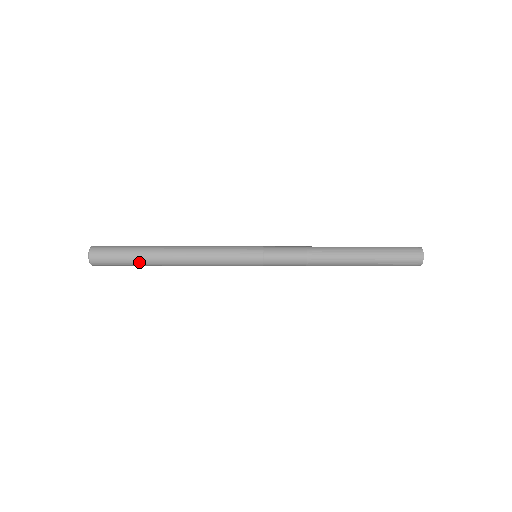
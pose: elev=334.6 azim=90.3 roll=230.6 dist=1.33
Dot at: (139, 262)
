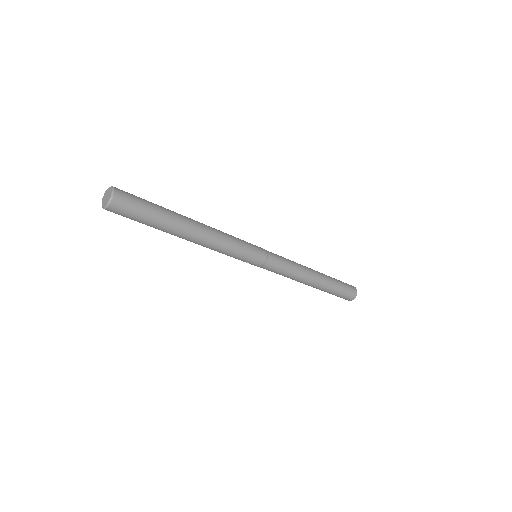
Dot at: (165, 210)
